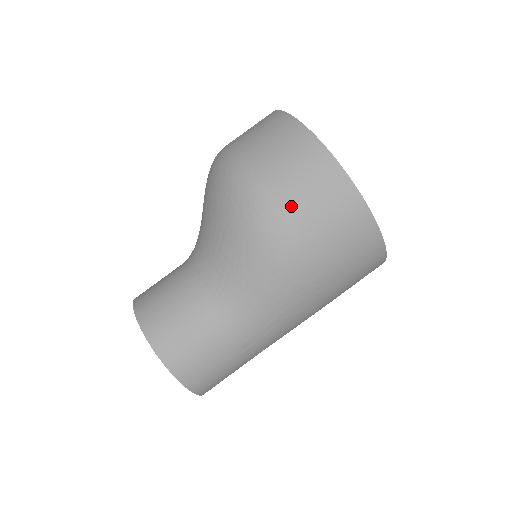
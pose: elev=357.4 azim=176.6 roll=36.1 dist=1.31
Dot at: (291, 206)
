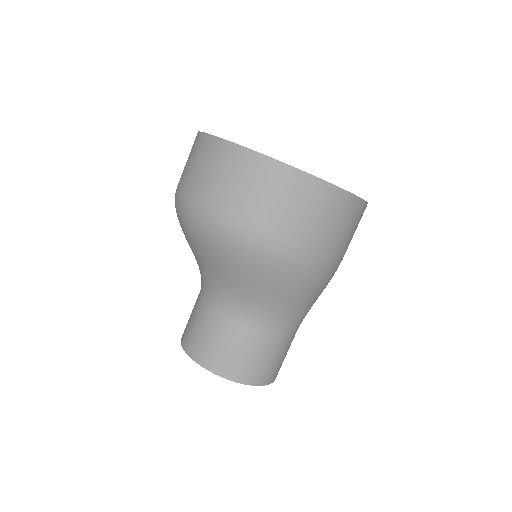
Dot at: (317, 243)
